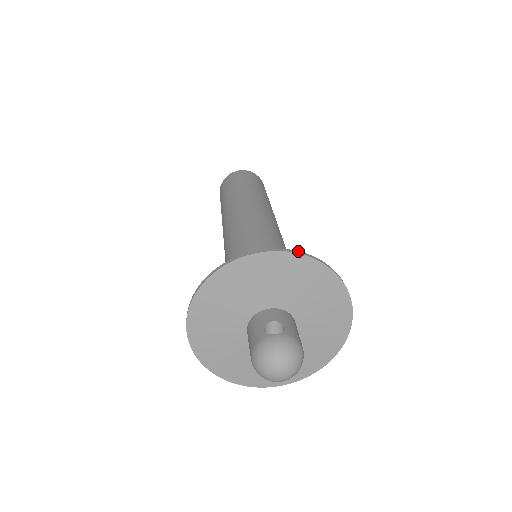
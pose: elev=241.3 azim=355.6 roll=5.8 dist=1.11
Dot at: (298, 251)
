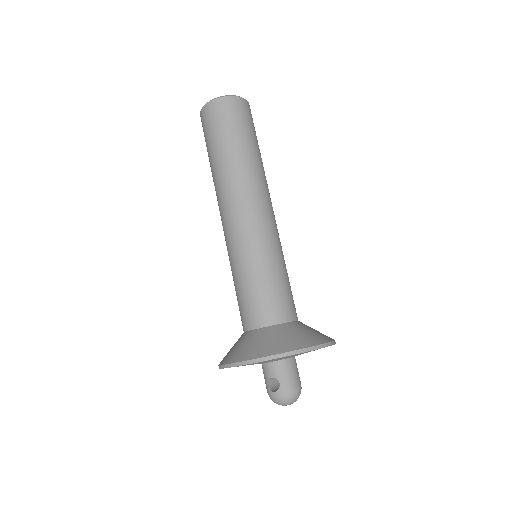
Dot at: (263, 358)
